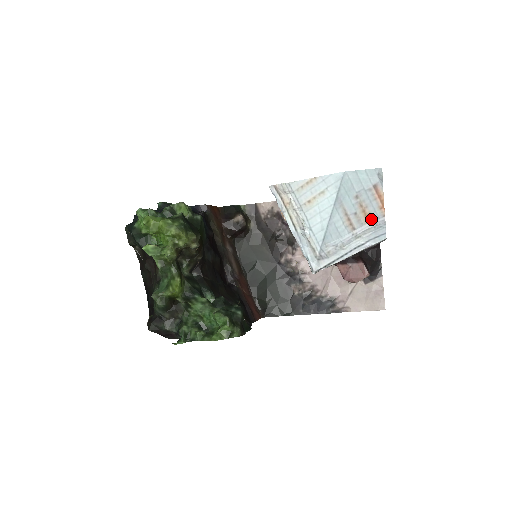
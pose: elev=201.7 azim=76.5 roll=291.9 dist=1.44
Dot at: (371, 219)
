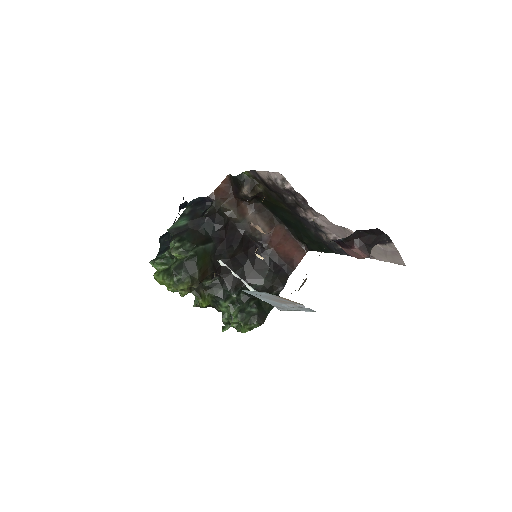
Dot at: (294, 303)
